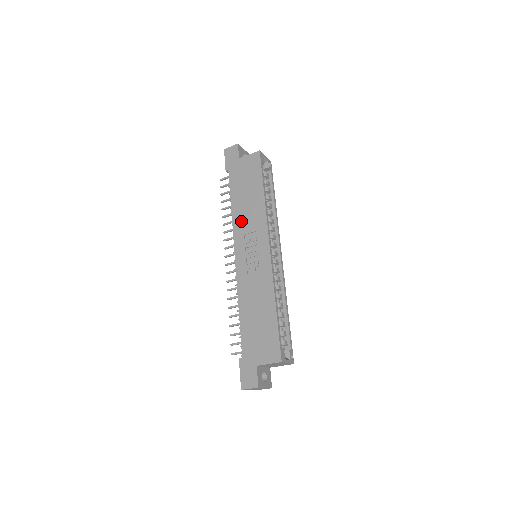
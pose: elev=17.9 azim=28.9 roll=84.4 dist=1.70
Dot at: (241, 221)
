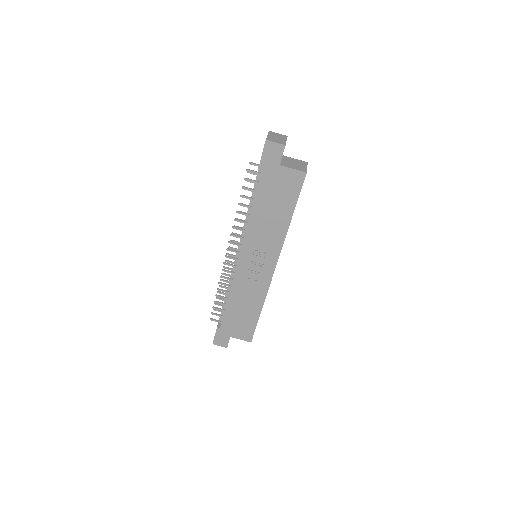
Dot at: (257, 232)
